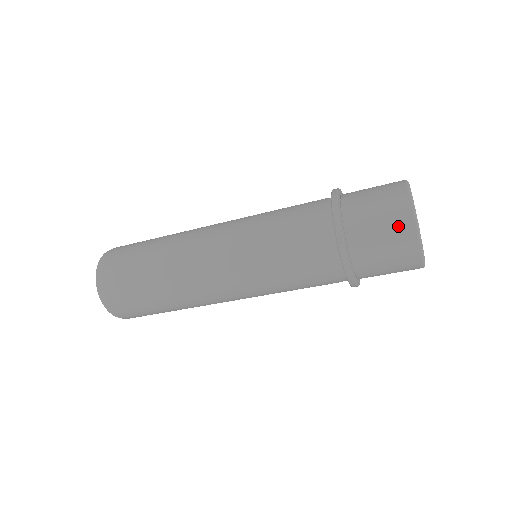
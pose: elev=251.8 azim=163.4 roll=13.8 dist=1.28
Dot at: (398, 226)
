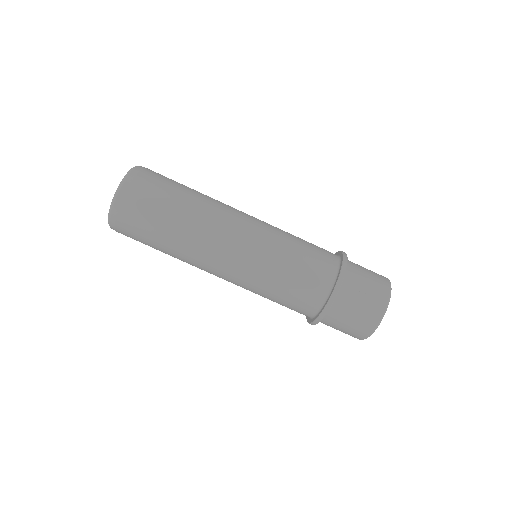
Dot at: (361, 328)
